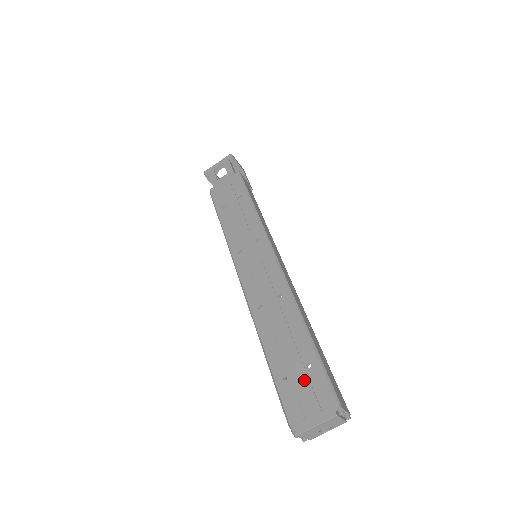
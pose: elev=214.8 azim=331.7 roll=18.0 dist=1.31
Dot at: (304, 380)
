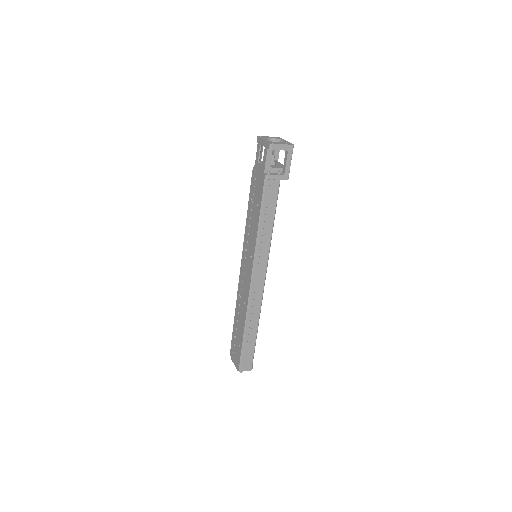
Dot at: (237, 347)
